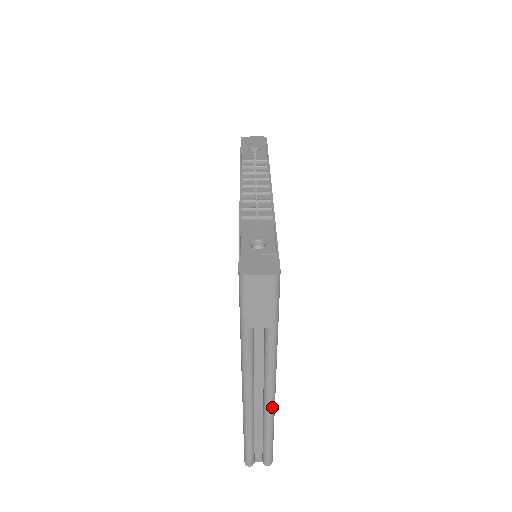
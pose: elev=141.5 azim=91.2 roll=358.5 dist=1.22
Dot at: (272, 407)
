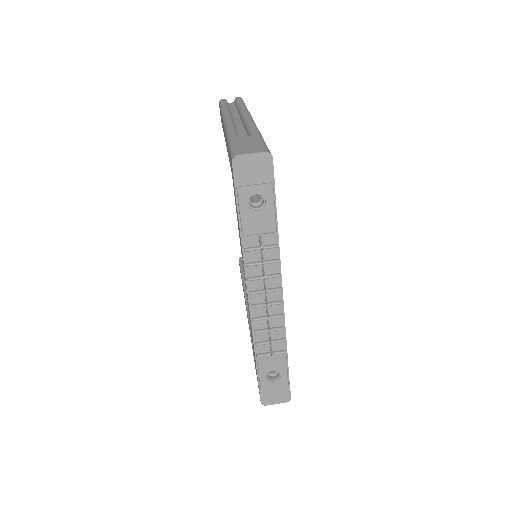
Dot at: occluded
